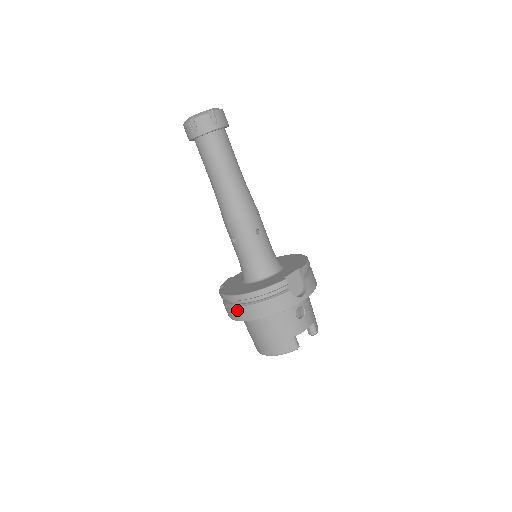
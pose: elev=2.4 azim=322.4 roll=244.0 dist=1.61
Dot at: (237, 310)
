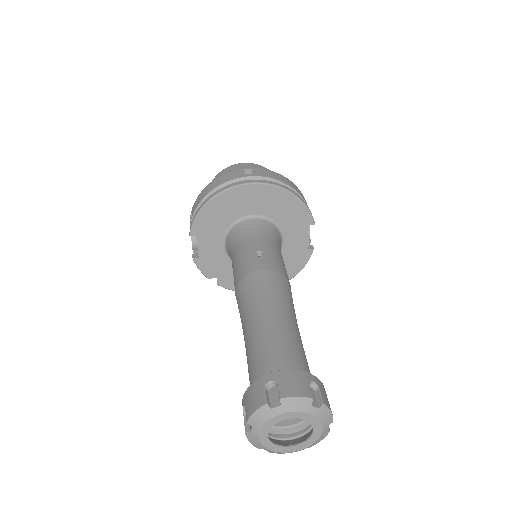
Dot at: occluded
